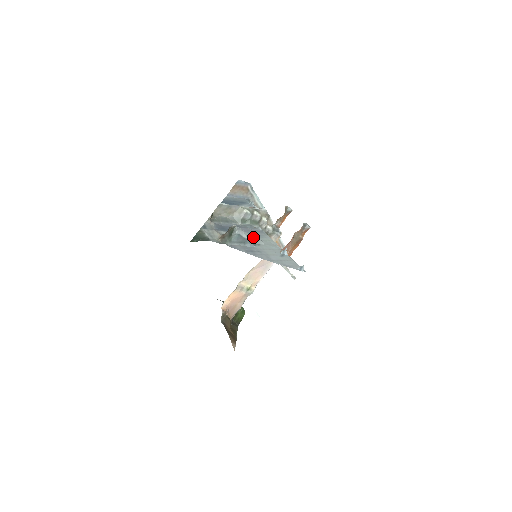
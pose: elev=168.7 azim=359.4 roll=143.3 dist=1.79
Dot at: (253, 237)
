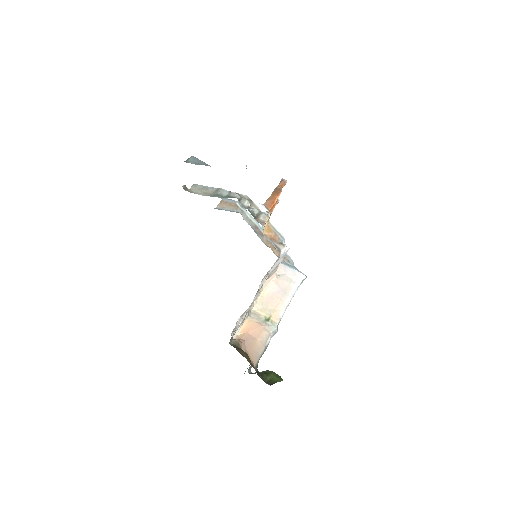
Dot at: occluded
